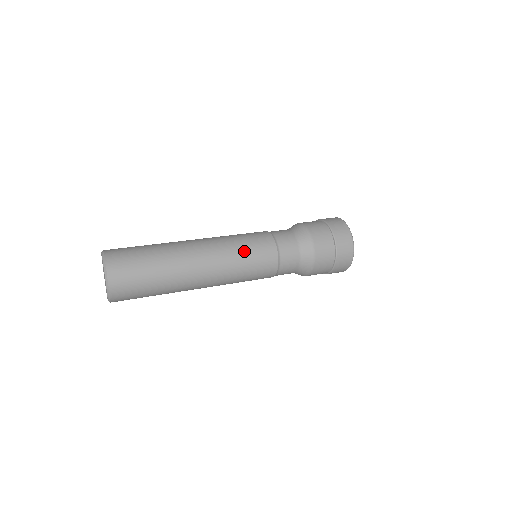
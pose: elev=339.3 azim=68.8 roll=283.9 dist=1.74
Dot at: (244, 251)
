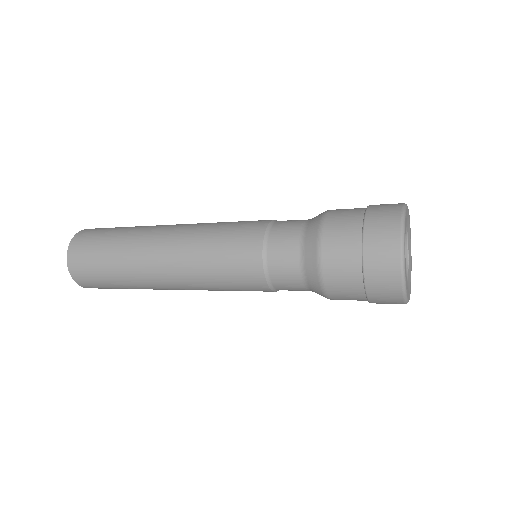
Dot at: (228, 222)
